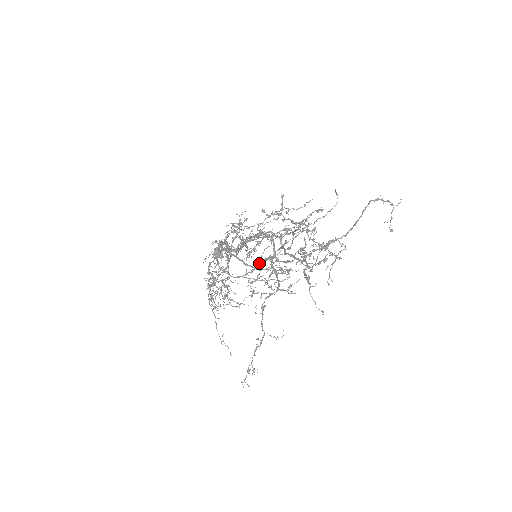
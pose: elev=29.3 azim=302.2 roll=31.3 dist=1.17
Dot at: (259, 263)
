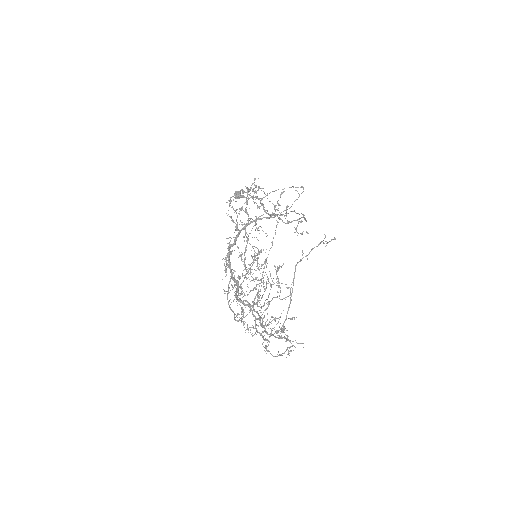
Dot at: (254, 299)
